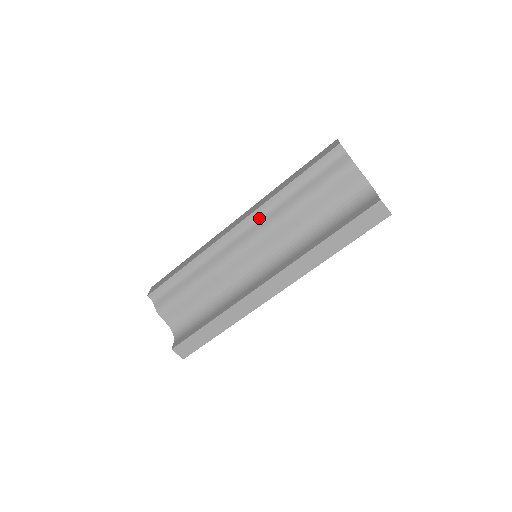
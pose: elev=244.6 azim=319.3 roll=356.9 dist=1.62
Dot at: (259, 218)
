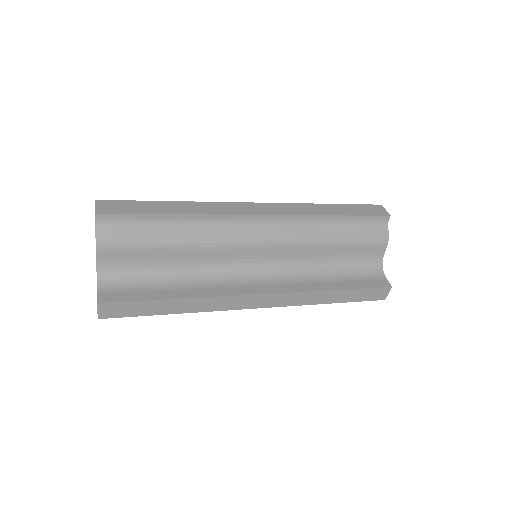
Dot at: (287, 224)
